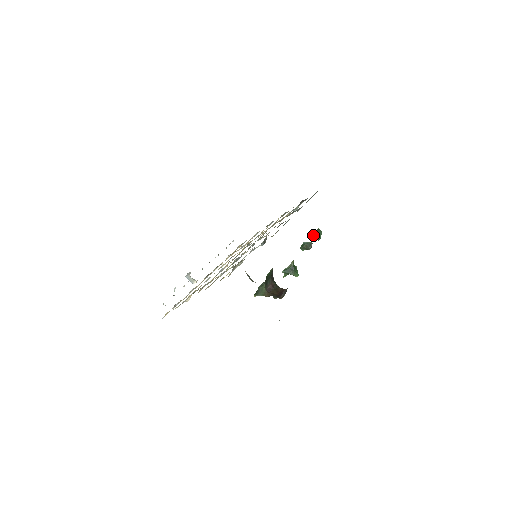
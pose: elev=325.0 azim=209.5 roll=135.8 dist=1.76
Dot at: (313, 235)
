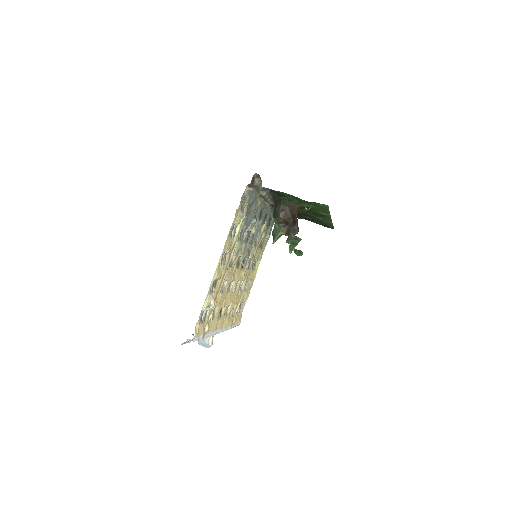
Dot at: (295, 251)
